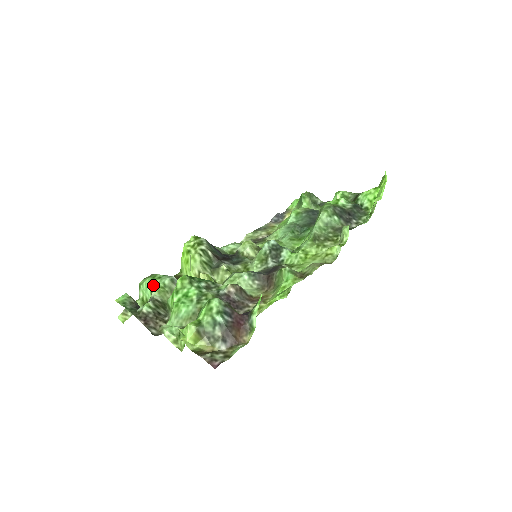
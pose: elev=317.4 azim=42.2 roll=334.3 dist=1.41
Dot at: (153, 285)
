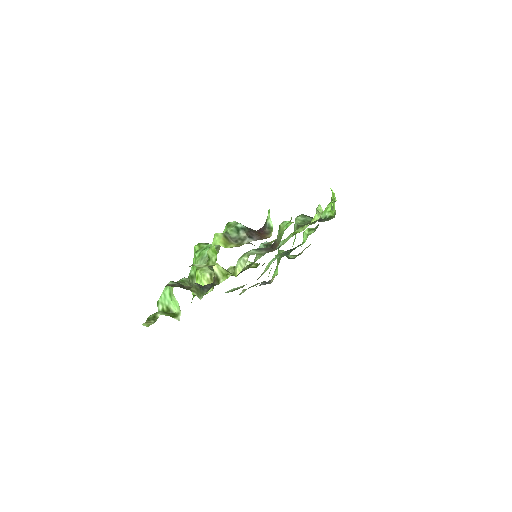
Dot at: occluded
